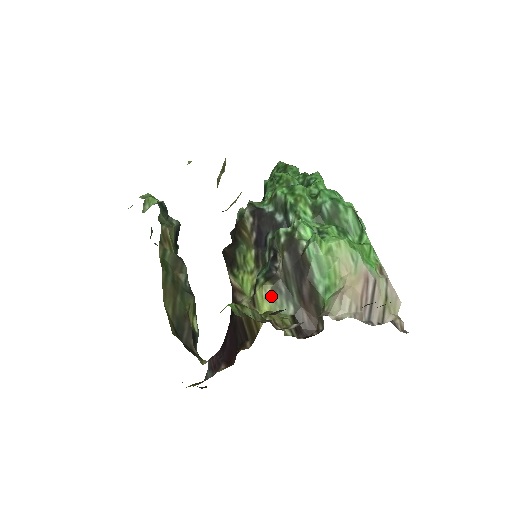
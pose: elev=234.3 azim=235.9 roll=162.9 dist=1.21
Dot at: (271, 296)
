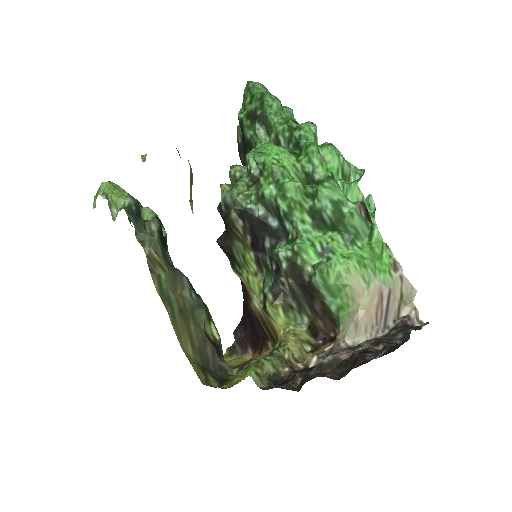
Dot at: (283, 313)
